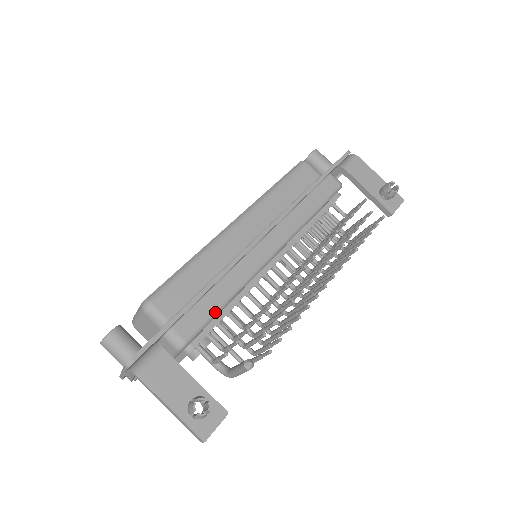
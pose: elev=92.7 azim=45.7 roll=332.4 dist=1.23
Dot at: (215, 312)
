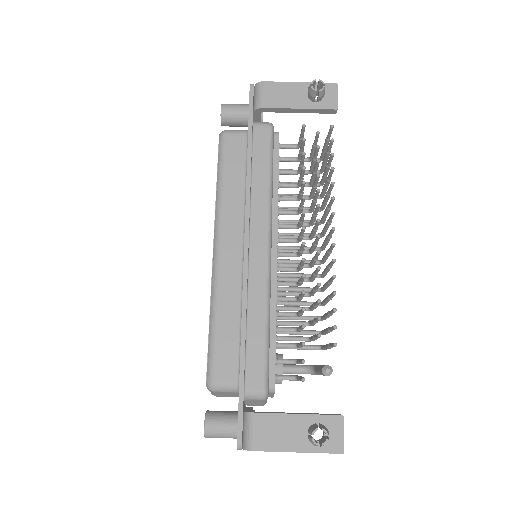
Dot at: (266, 345)
